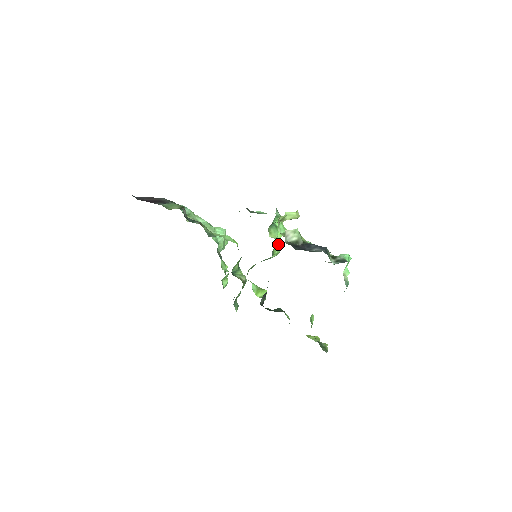
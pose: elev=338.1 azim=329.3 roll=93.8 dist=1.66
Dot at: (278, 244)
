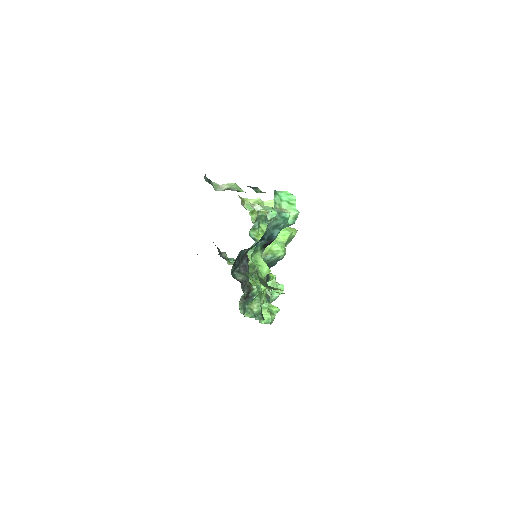
Dot at: (278, 242)
